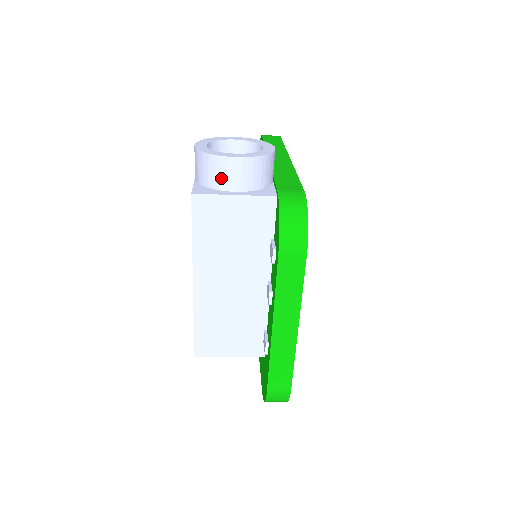
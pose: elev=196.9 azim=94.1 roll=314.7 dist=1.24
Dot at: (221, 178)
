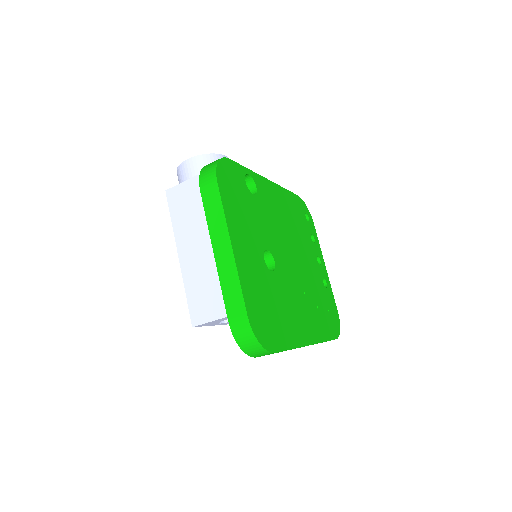
Dot at: (184, 177)
